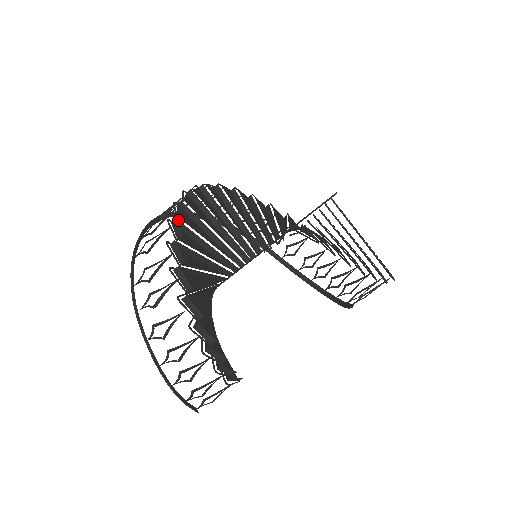
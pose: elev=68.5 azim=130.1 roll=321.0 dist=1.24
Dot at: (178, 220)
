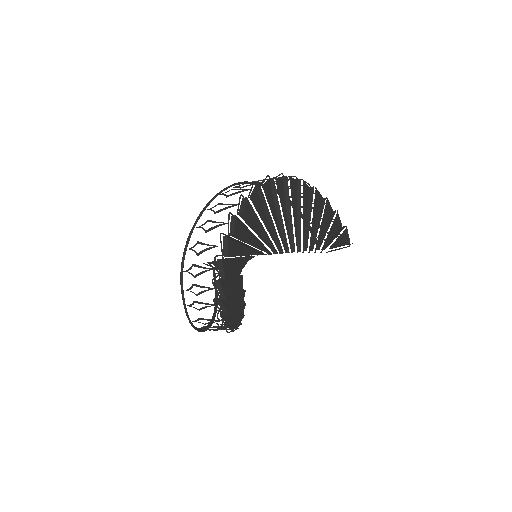
Dot at: (228, 323)
